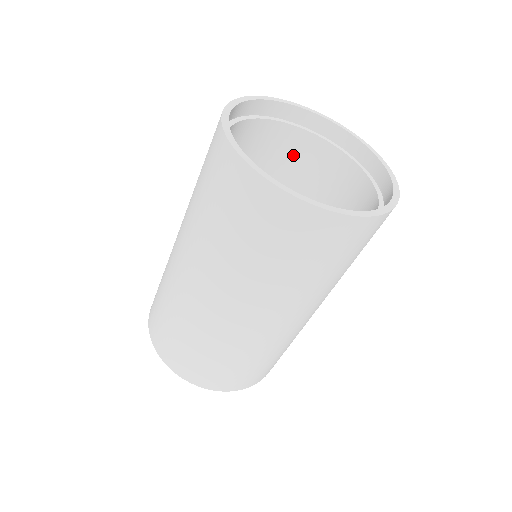
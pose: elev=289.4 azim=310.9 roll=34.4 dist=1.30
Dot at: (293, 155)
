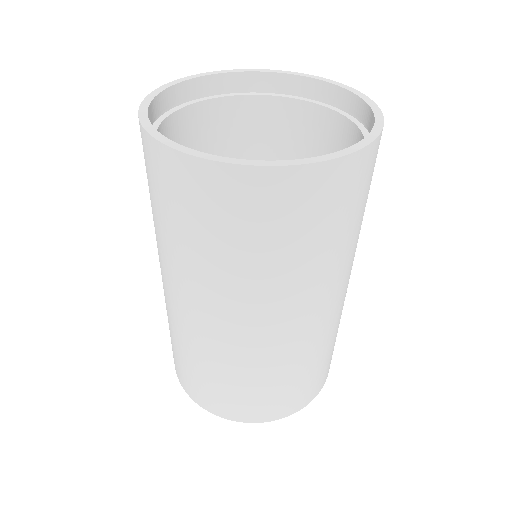
Dot at: (282, 131)
